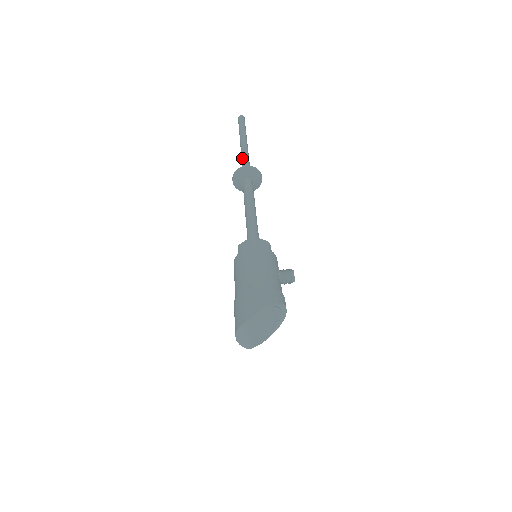
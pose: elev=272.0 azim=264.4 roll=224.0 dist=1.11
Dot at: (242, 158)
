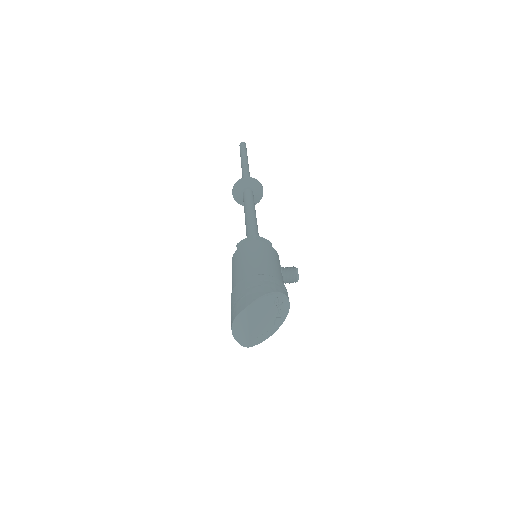
Dot at: (243, 174)
